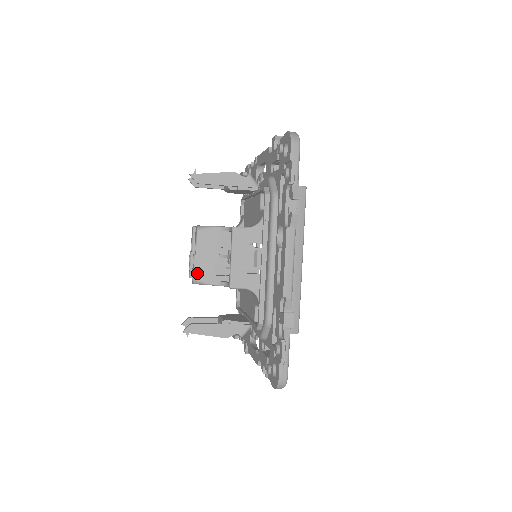
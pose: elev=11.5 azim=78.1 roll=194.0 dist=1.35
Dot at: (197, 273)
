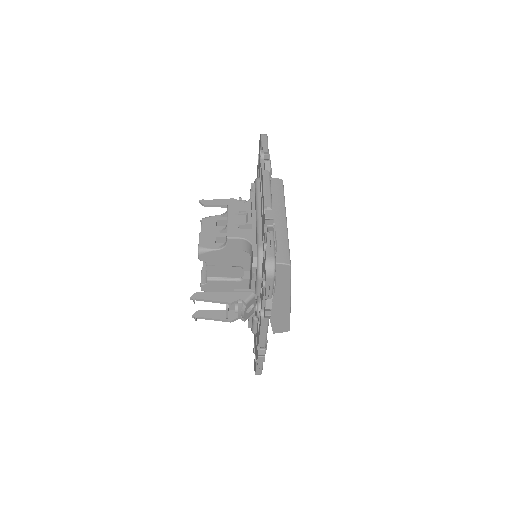
Dot at: (202, 243)
